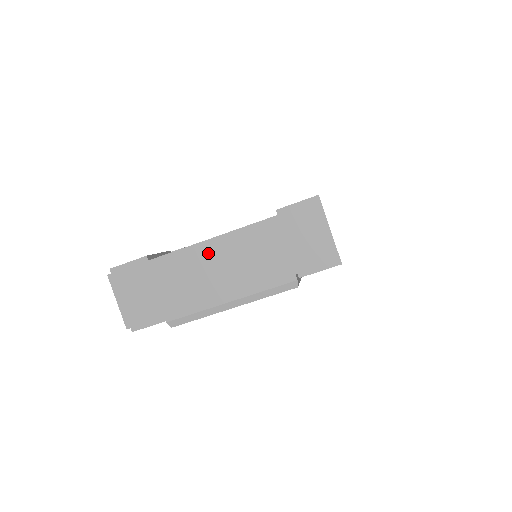
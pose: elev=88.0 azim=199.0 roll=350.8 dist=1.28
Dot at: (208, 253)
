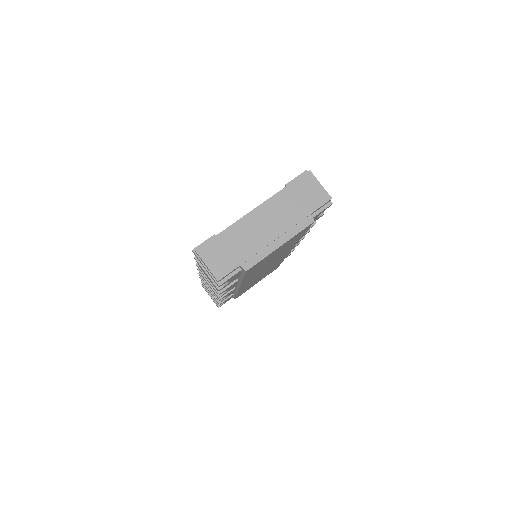
Dot at: (256, 217)
